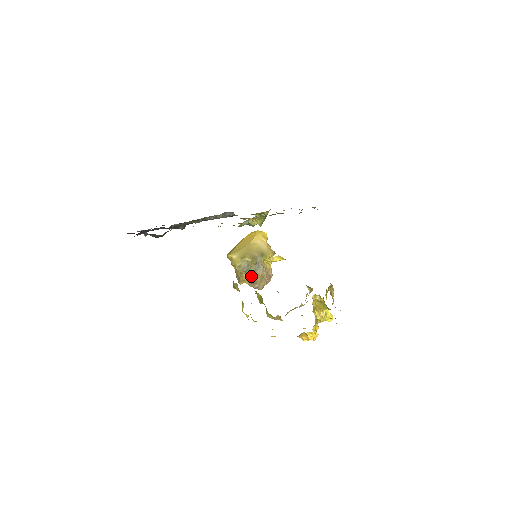
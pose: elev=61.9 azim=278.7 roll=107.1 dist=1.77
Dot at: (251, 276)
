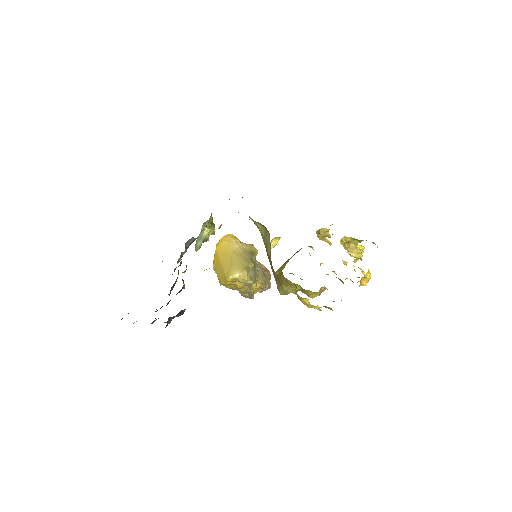
Dot at: (258, 281)
